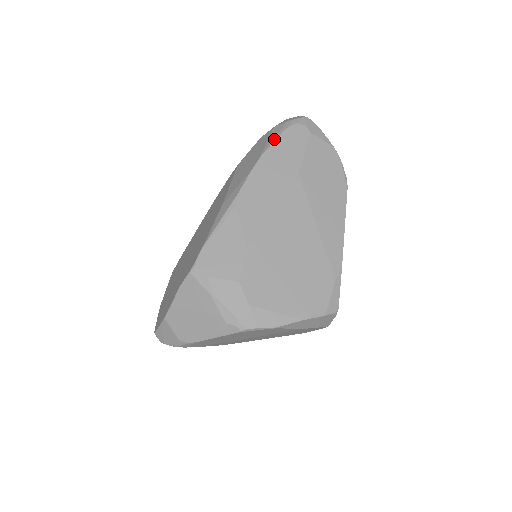
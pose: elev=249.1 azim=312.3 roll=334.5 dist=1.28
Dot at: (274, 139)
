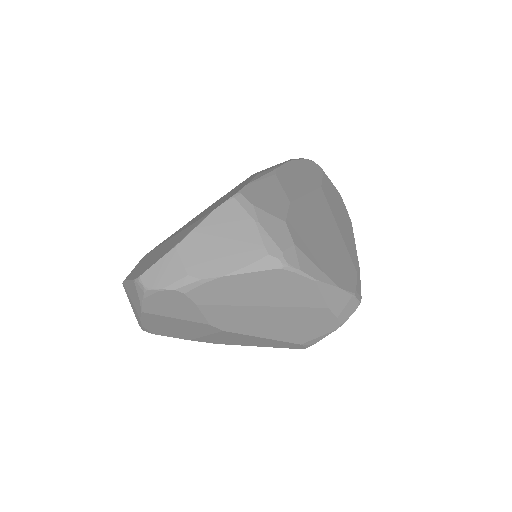
Dot at: (298, 159)
